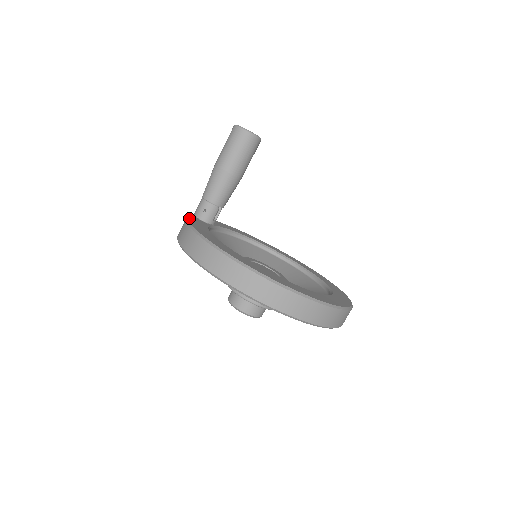
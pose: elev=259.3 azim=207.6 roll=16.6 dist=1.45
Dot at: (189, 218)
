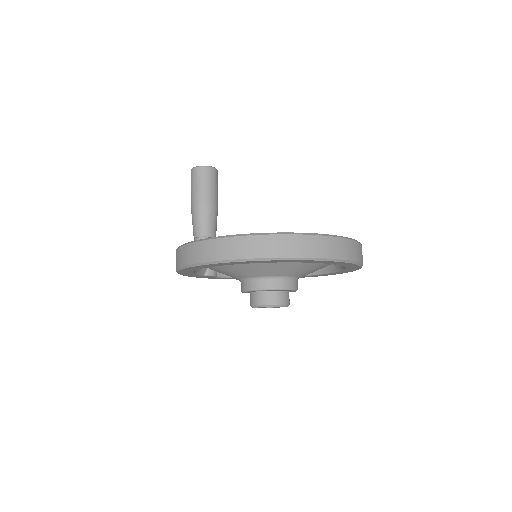
Dot at: occluded
